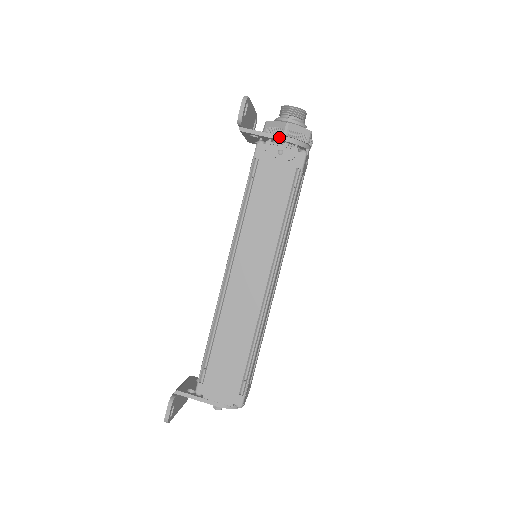
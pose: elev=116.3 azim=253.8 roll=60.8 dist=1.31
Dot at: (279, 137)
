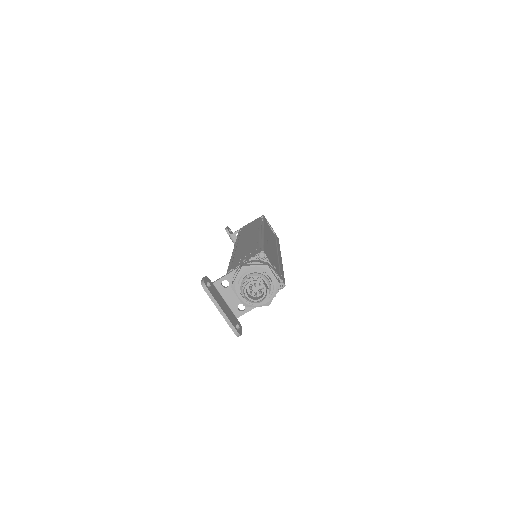
Dot at: occluded
